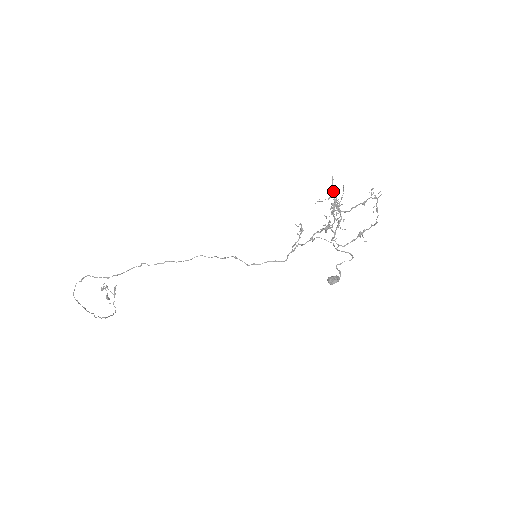
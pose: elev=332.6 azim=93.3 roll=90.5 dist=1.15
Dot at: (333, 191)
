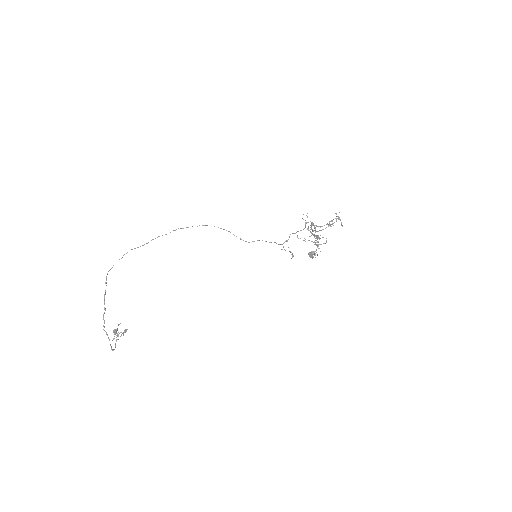
Dot at: occluded
